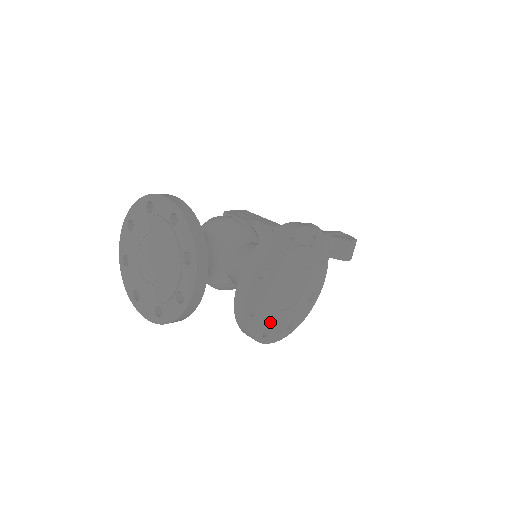
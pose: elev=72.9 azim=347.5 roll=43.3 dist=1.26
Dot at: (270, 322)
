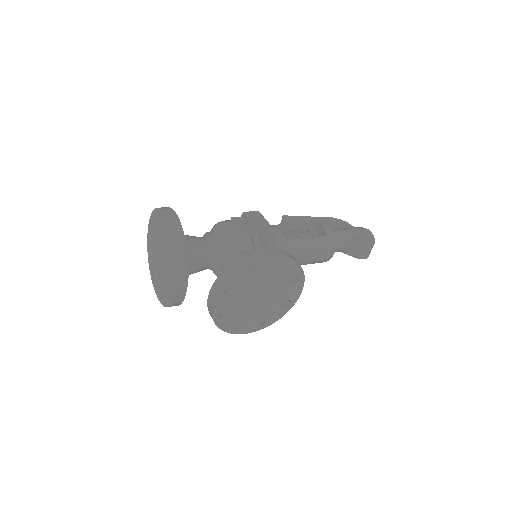
Dot at: (240, 321)
